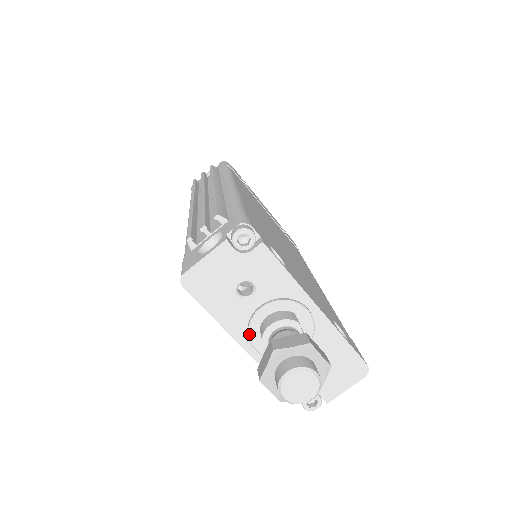
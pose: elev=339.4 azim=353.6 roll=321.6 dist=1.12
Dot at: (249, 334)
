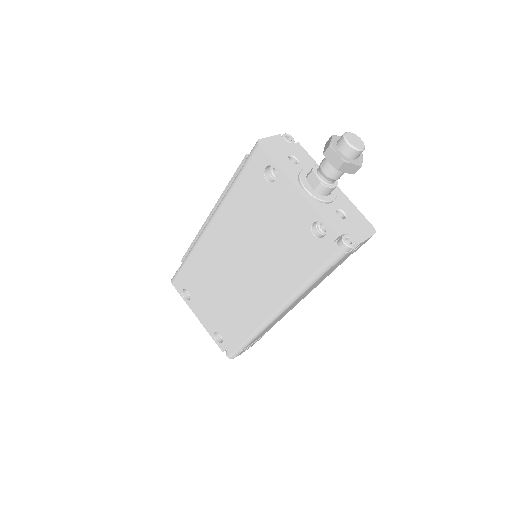
Dot at: (301, 179)
